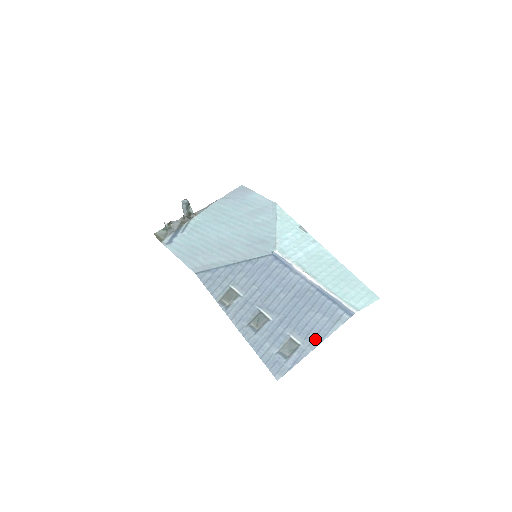
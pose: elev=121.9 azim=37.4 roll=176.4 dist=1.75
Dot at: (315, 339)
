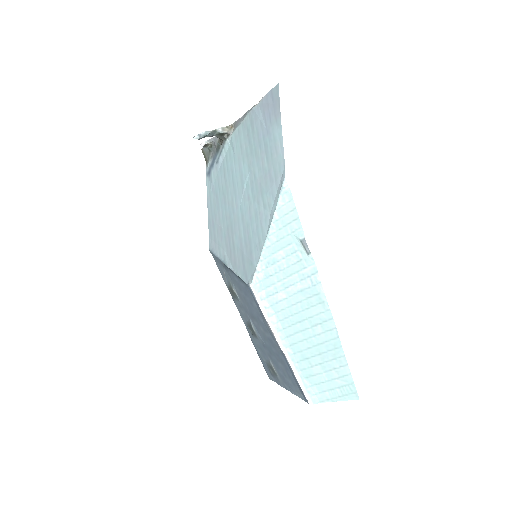
Dot at: (285, 384)
